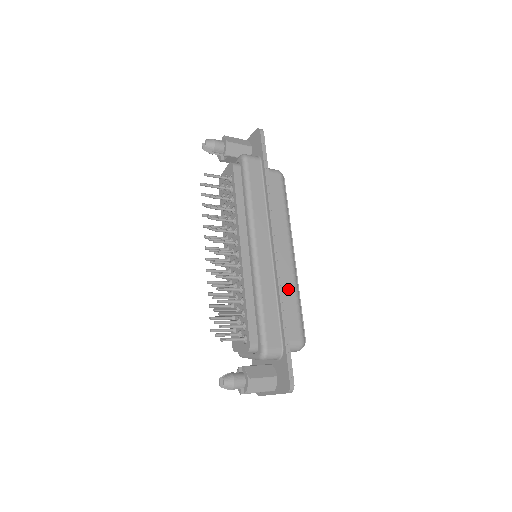
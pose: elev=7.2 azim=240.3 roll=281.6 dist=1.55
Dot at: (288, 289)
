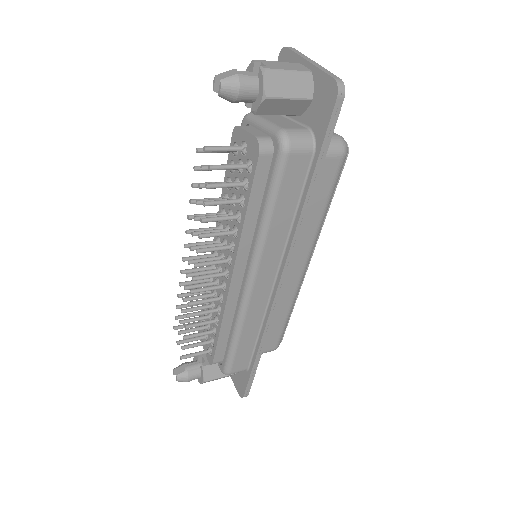
Dot at: (281, 309)
